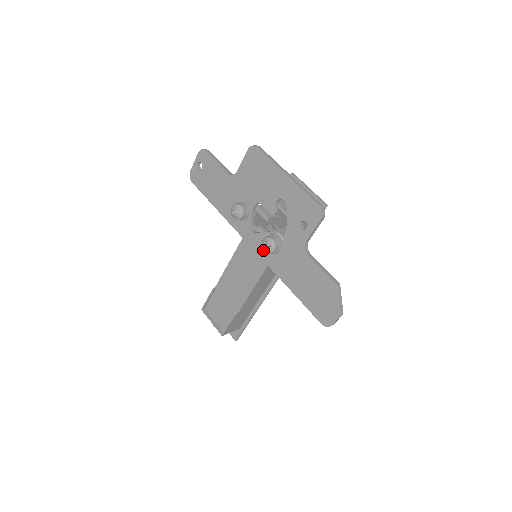
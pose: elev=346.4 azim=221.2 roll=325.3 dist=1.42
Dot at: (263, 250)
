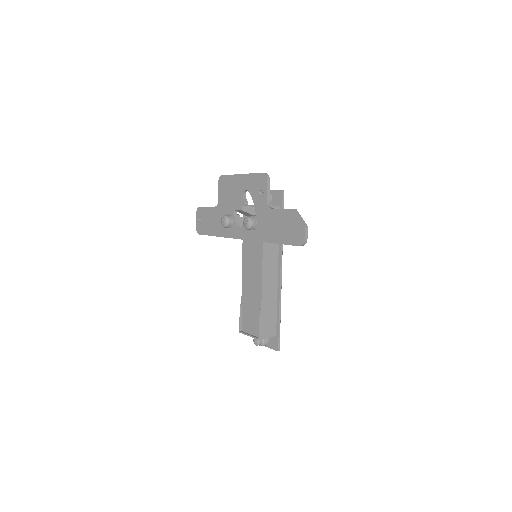
Dot at: occluded
